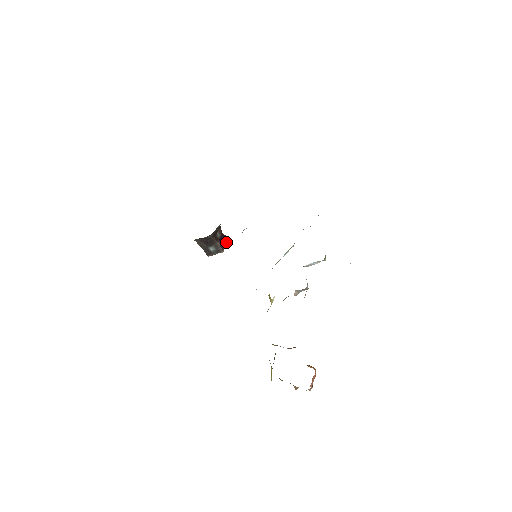
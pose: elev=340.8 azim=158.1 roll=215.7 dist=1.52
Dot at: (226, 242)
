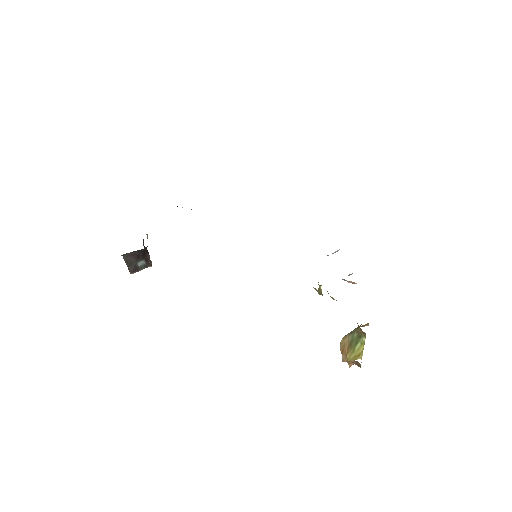
Dot at: occluded
